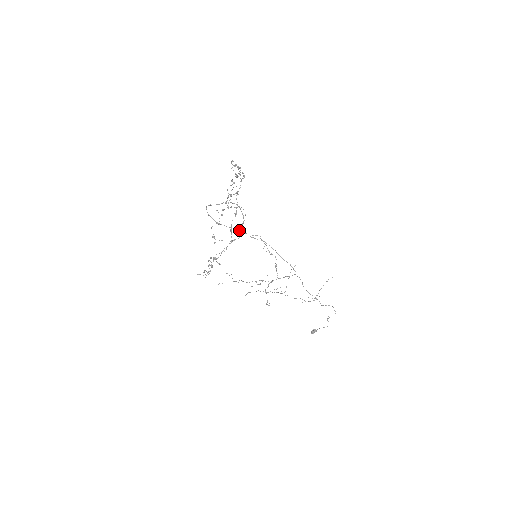
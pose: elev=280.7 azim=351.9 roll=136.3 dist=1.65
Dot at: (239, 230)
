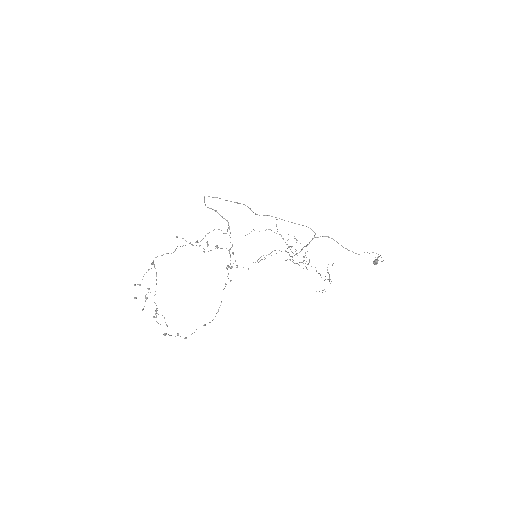
Dot at: occluded
